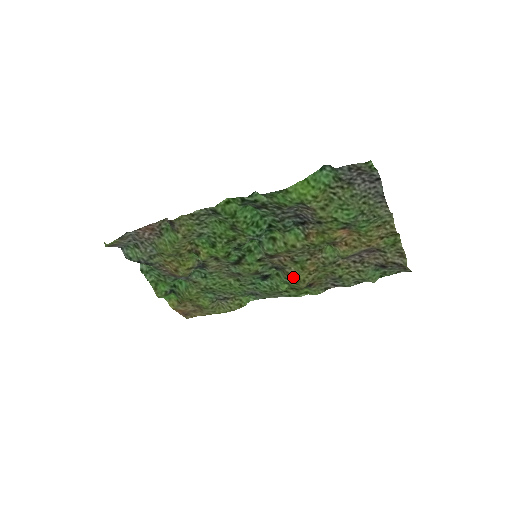
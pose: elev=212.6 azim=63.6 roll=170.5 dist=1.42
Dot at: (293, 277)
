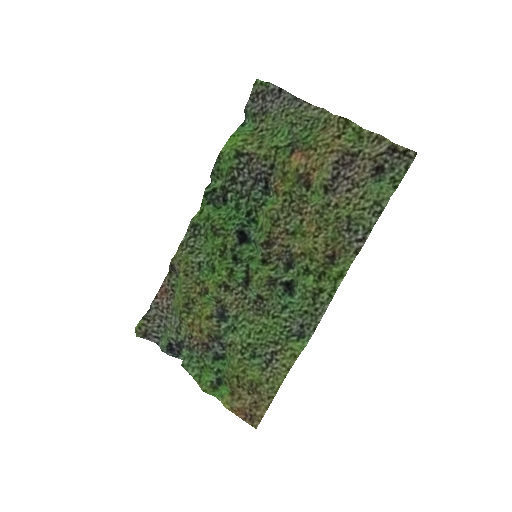
Dot at: (303, 254)
